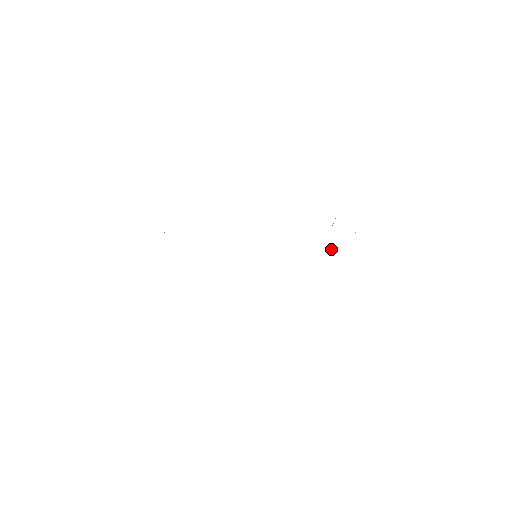
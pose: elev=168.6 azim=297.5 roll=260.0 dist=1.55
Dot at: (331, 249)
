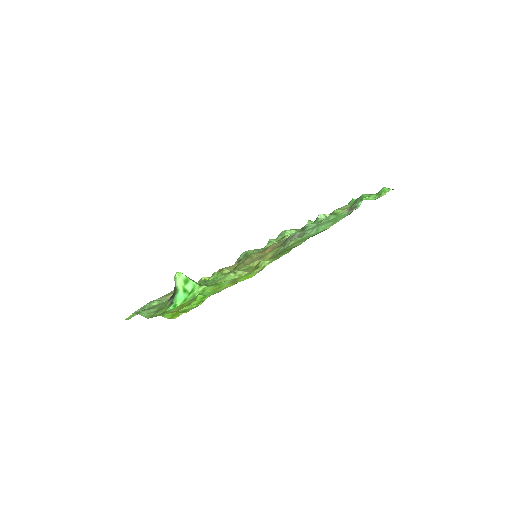
Dot at: (323, 216)
